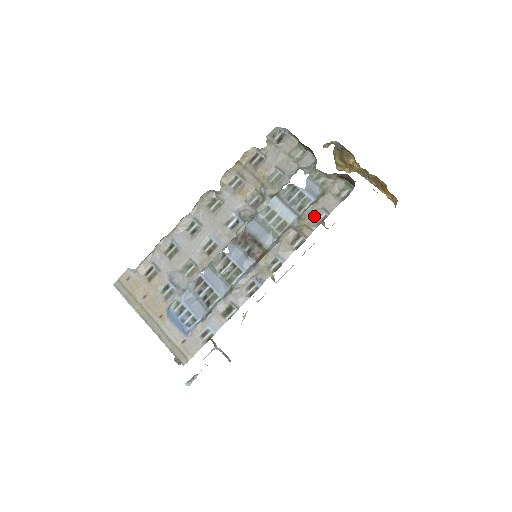
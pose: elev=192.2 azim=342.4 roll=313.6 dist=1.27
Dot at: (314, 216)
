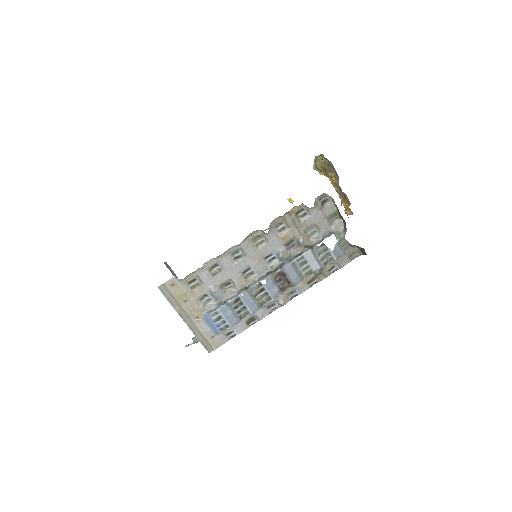
Dot at: (330, 267)
